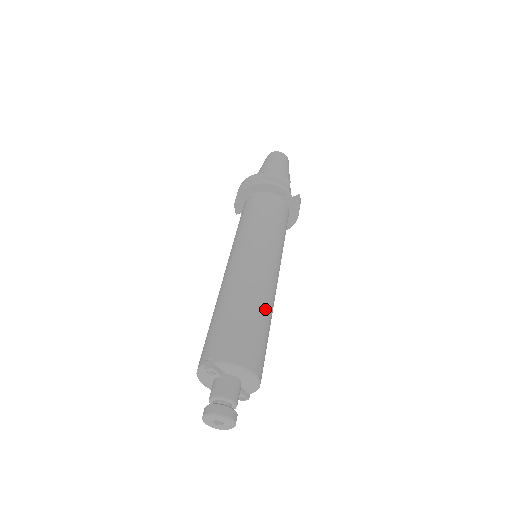
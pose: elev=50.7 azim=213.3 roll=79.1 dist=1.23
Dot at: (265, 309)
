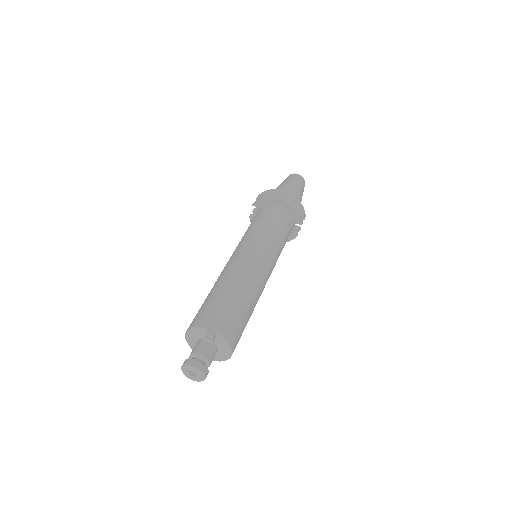
Dot at: occluded
